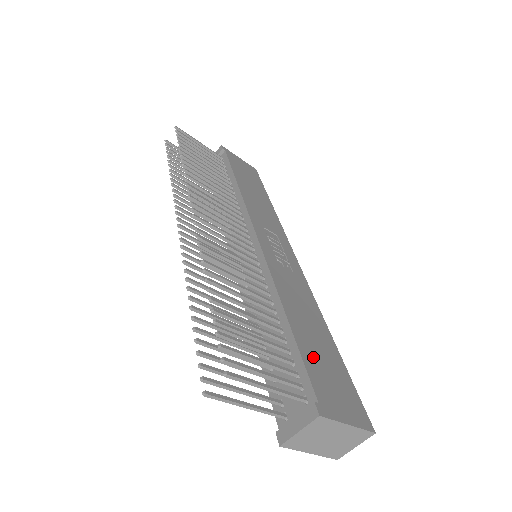
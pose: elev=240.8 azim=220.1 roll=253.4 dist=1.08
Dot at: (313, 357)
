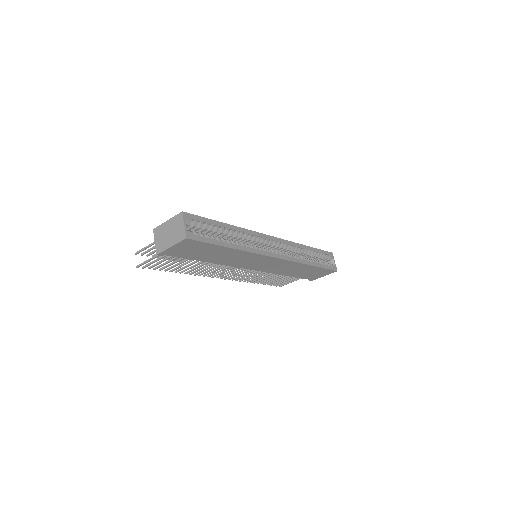
Dot at: occluded
